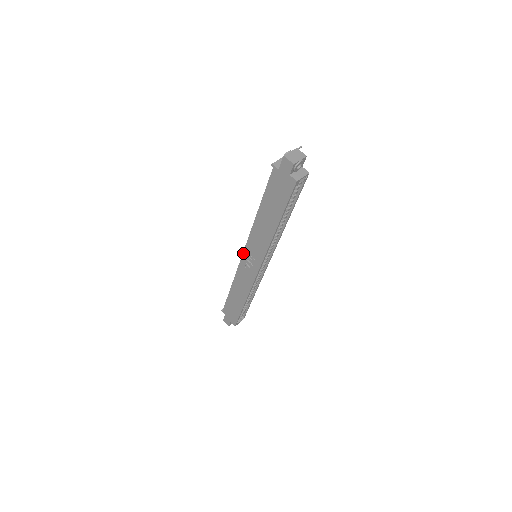
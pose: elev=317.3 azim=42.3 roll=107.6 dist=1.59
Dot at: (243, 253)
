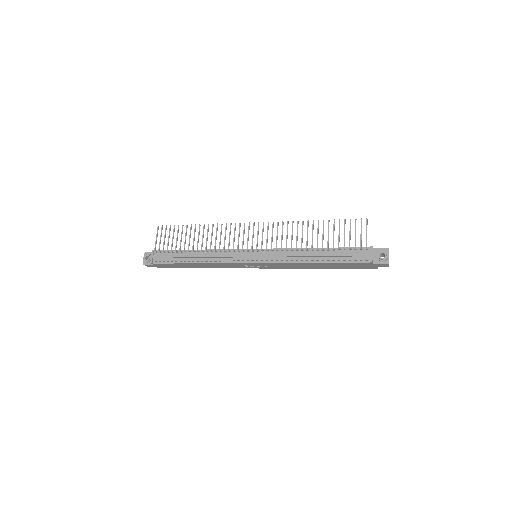
Dot at: (256, 263)
